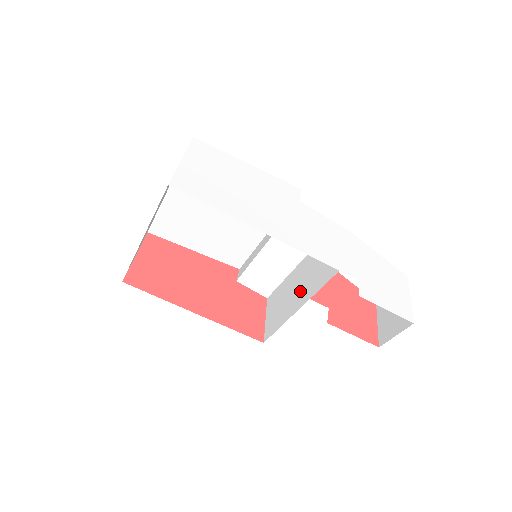
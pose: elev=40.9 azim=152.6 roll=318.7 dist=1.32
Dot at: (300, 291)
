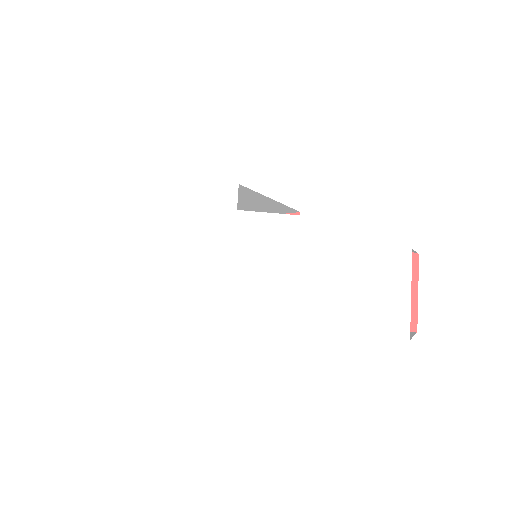
Dot at: occluded
